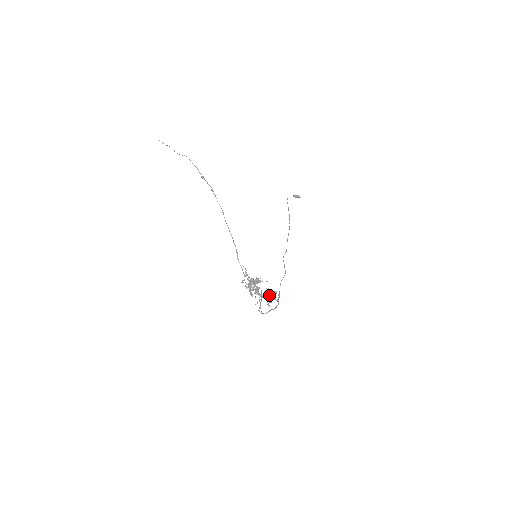
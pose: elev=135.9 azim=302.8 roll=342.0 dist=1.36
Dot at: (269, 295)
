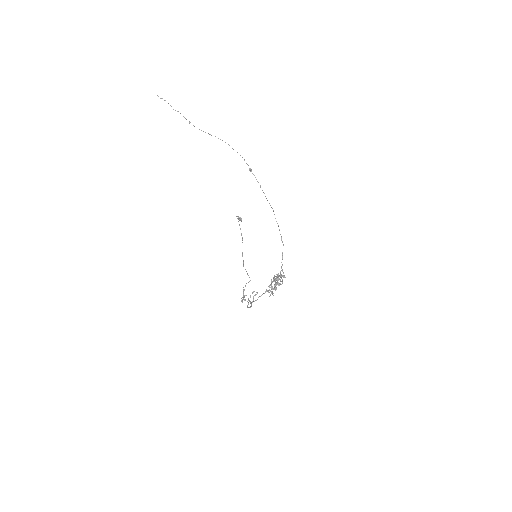
Dot at: (252, 293)
